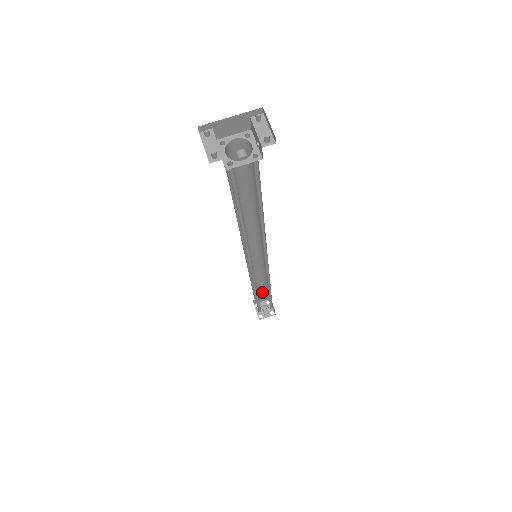
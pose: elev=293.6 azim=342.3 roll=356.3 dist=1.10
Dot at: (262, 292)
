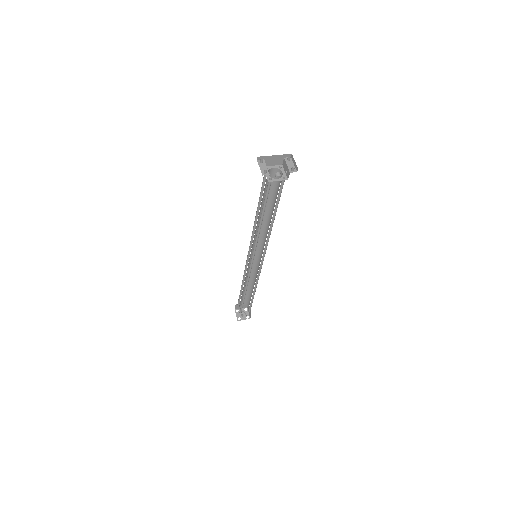
Dot at: (245, 297)
